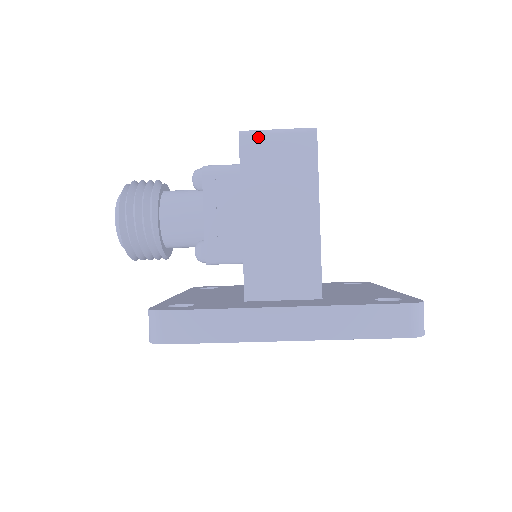
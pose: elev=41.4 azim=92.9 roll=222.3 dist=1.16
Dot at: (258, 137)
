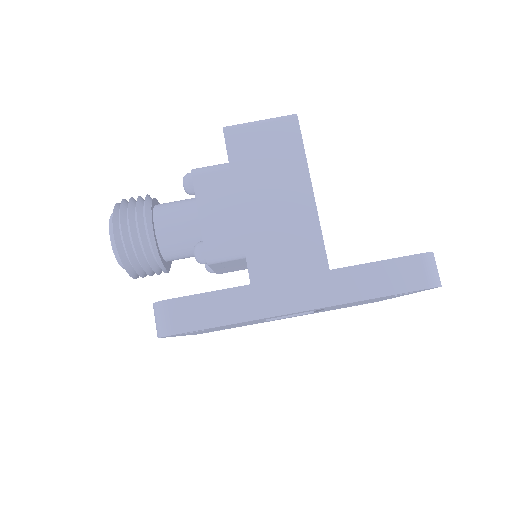
Dot at: (242, 129)
